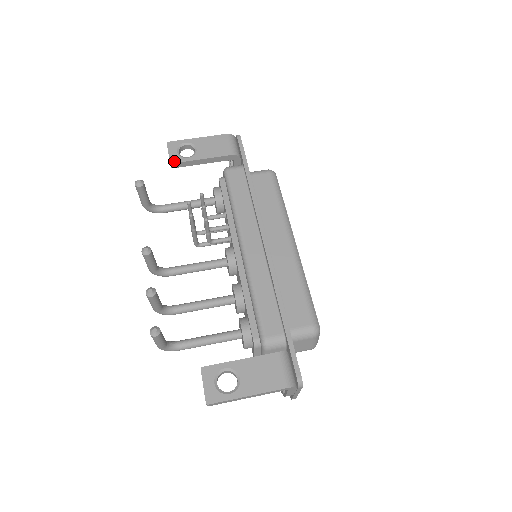
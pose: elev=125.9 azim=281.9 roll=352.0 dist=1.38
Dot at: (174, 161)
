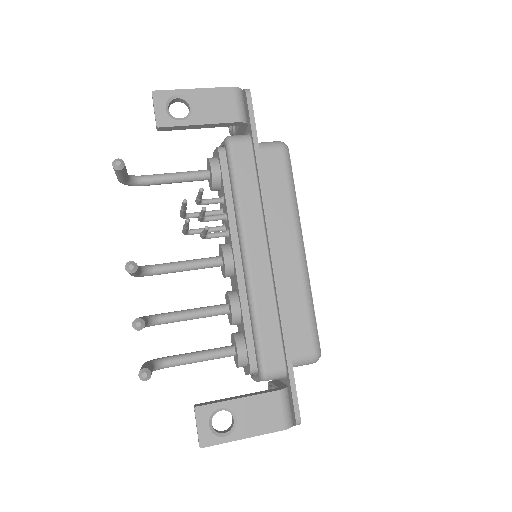
Dot at: (162, 124)
